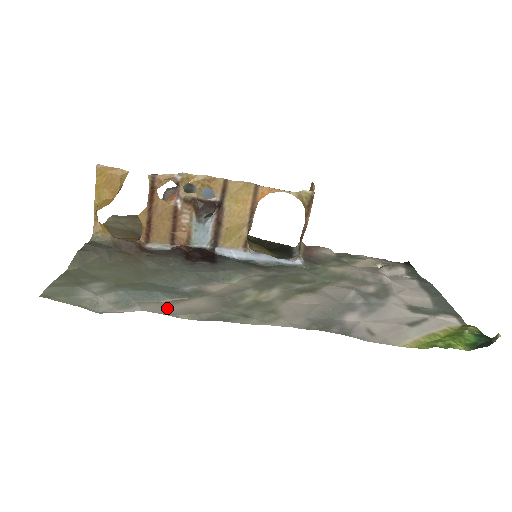
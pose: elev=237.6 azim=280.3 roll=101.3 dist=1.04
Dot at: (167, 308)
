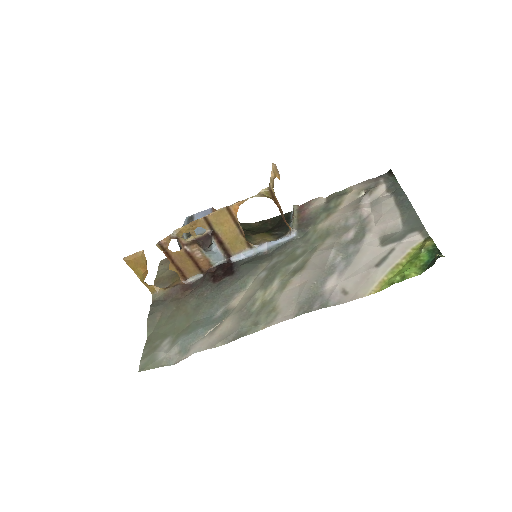
Dot at: (209, 341)
